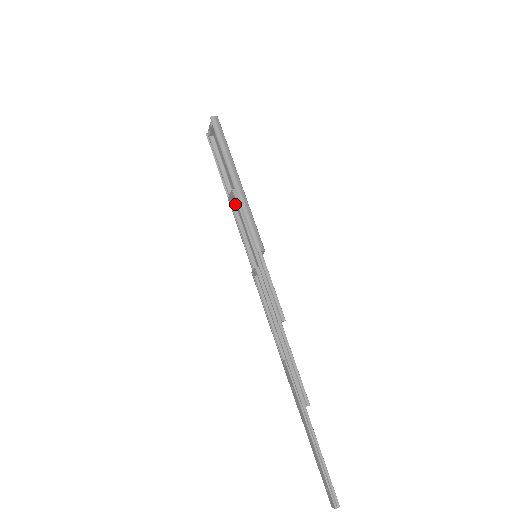
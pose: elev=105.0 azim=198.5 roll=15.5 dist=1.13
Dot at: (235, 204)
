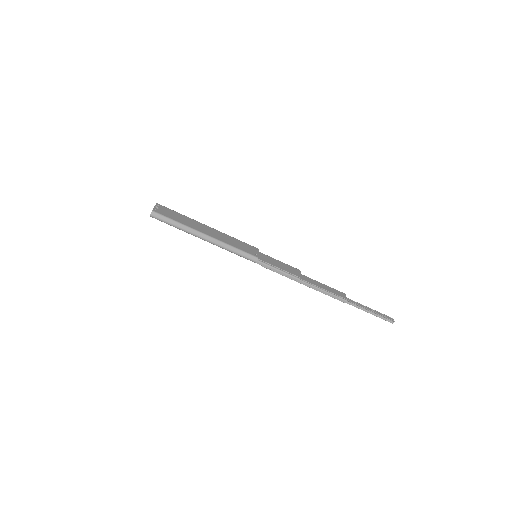
Dot at: occluded
